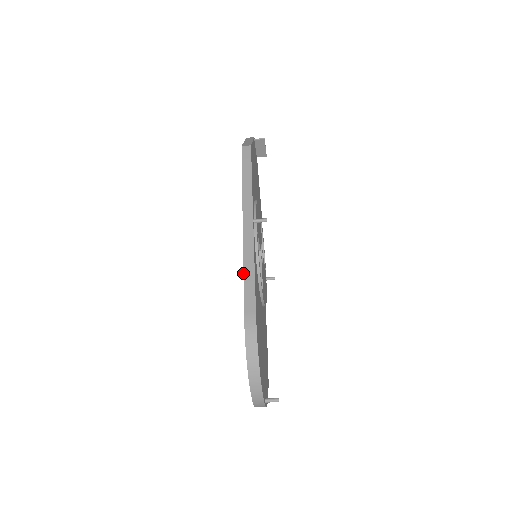
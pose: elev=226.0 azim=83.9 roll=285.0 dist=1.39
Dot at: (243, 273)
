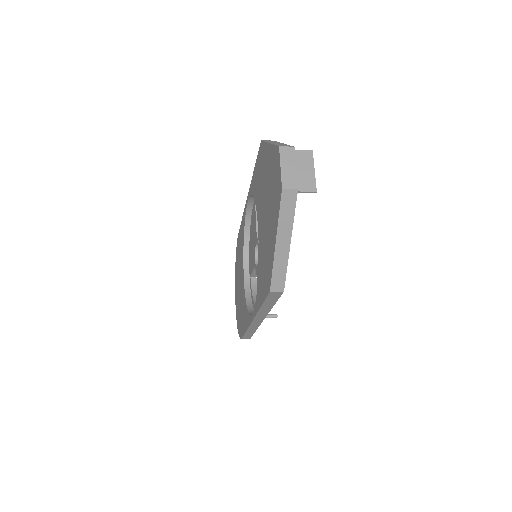
Dot at: (245, 332)
